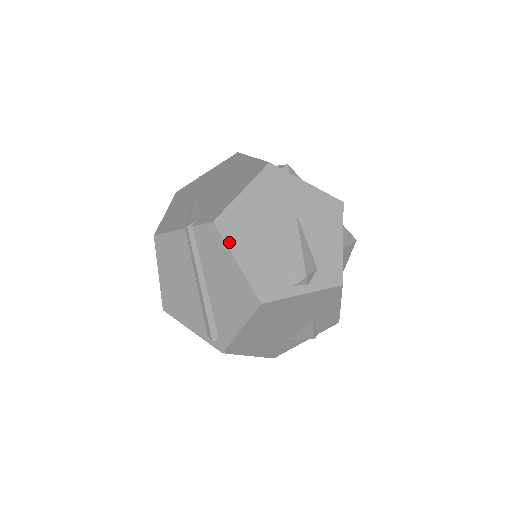
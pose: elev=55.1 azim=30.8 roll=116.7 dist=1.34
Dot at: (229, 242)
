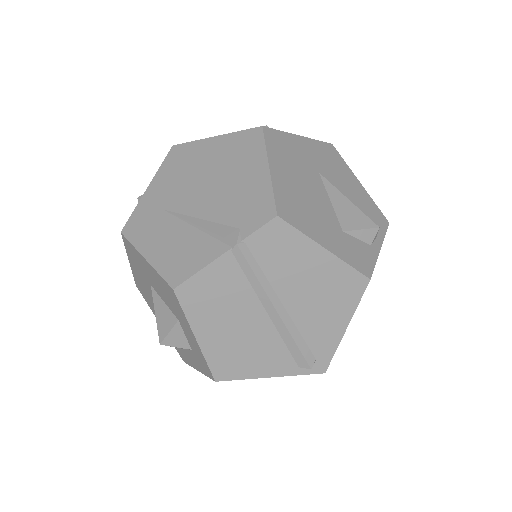
Dot at: (305, 231)
